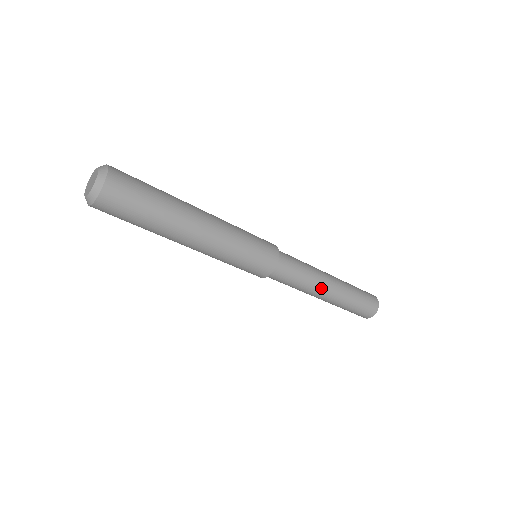
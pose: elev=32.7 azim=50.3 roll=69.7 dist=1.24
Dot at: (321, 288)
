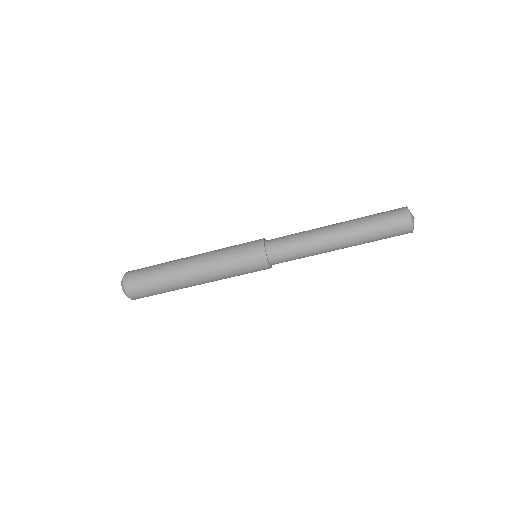
Dot at: (326, 247)
